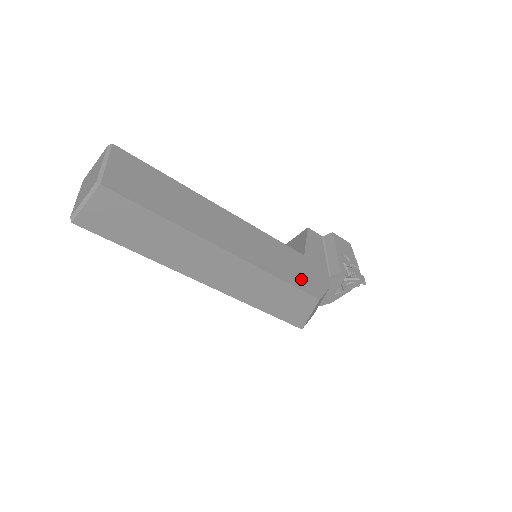
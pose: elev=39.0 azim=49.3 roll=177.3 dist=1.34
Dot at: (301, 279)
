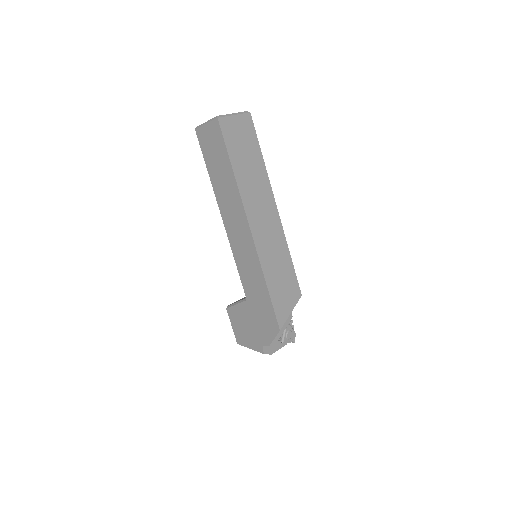
Dot at: occluded
